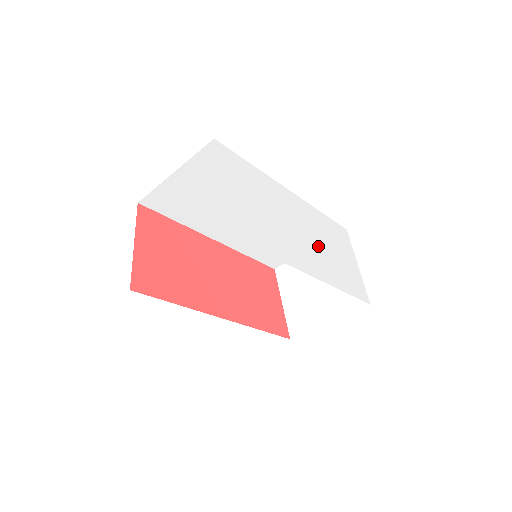
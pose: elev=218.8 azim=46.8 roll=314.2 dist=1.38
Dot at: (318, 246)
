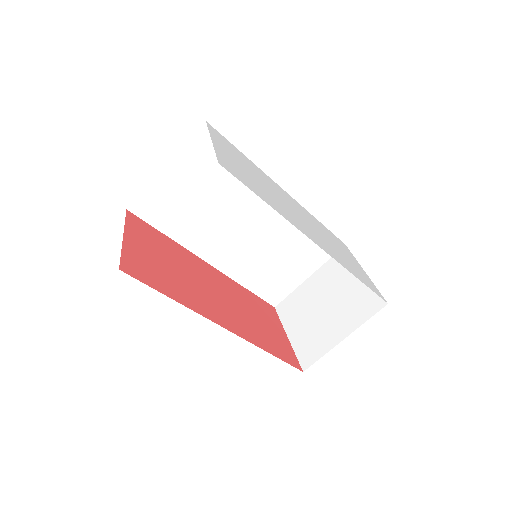
Dot at: (321, 236)
